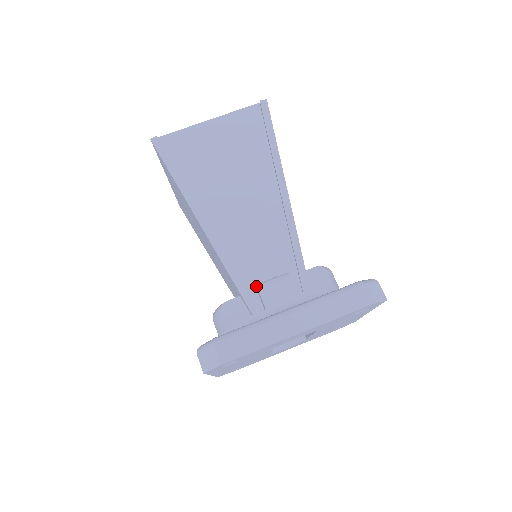
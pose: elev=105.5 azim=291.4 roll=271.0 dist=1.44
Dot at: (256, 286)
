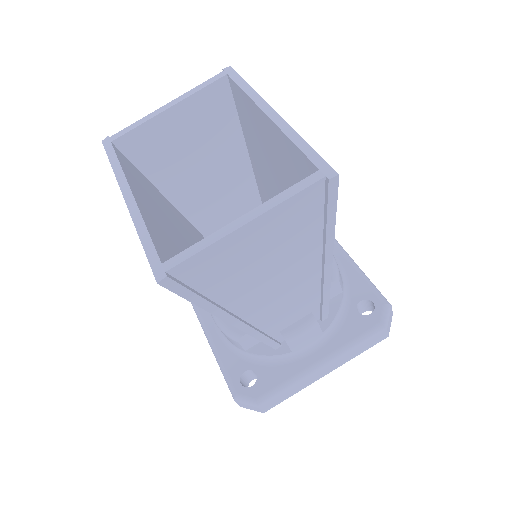
Dot at: occluded
